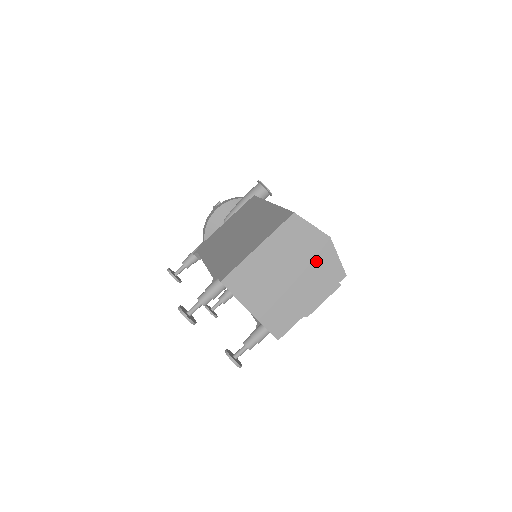
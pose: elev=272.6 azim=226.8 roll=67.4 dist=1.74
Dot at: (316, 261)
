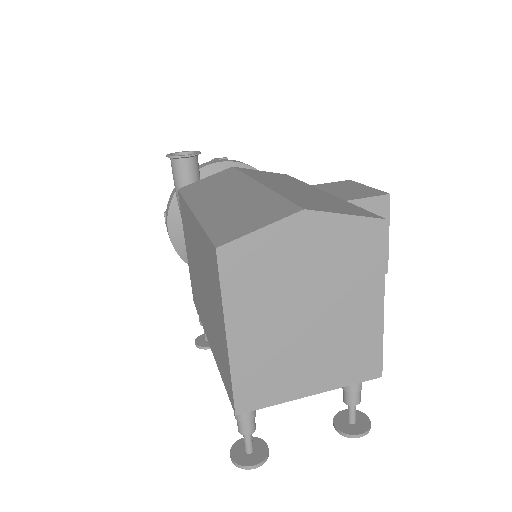
Dot at: (322, 257)
